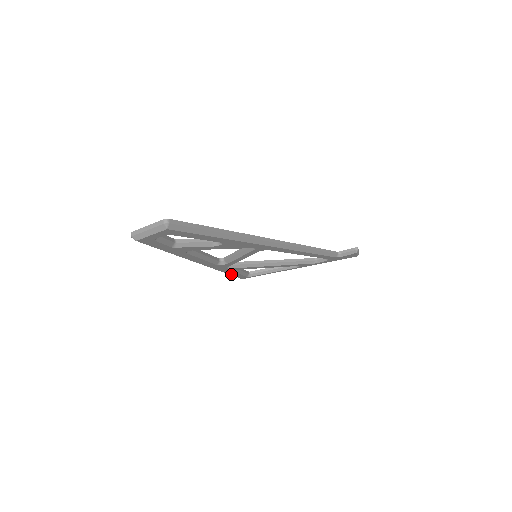
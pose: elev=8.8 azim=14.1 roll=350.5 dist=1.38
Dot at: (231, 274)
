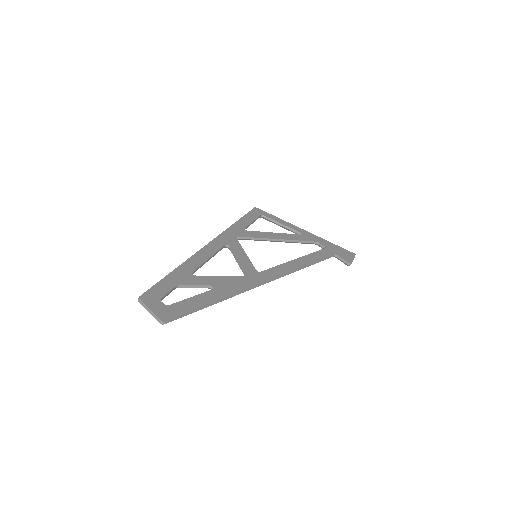
Dot at: occluded
